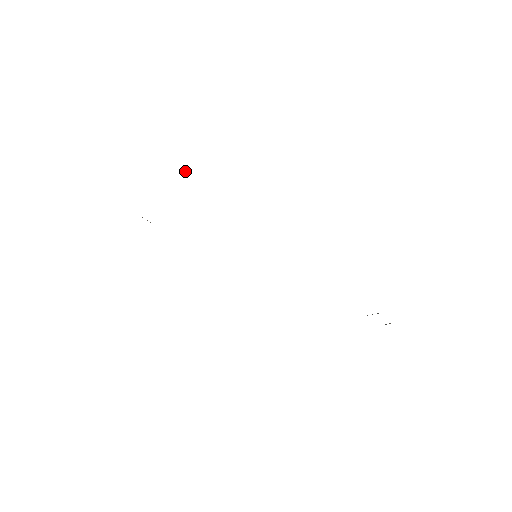
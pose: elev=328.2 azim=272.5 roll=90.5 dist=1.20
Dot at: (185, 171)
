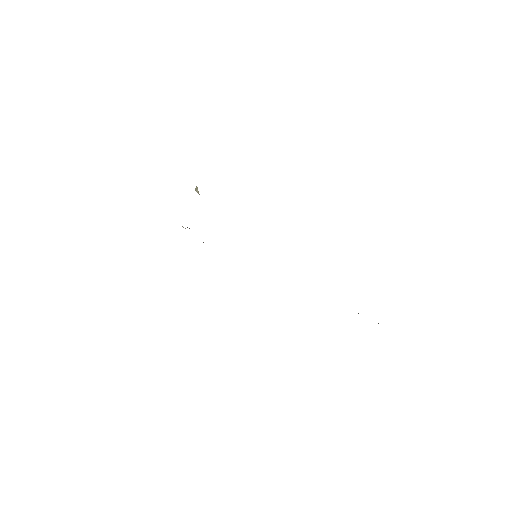
Dot at: (196, 191)
